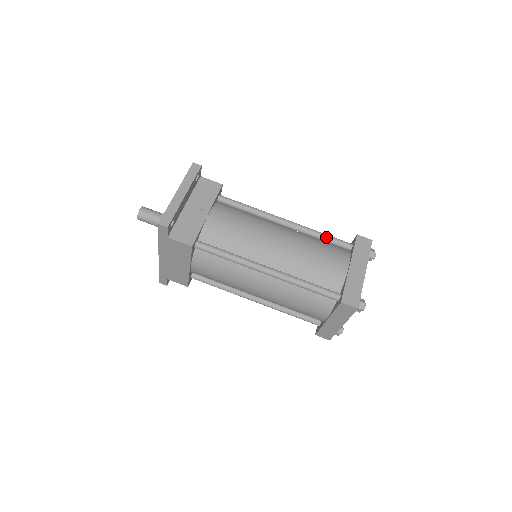
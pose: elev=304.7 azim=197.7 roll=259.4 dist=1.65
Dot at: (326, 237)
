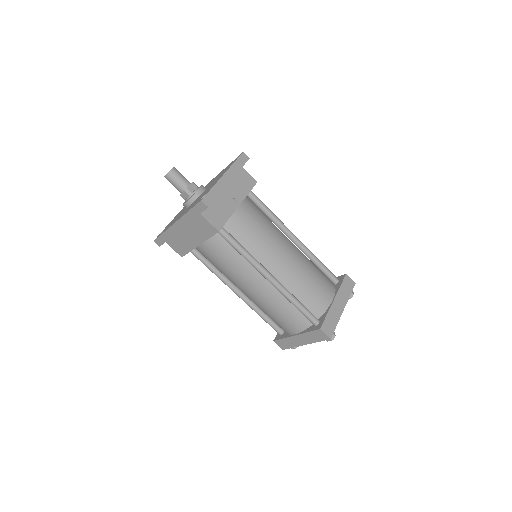
Dot at: (322, 266)
